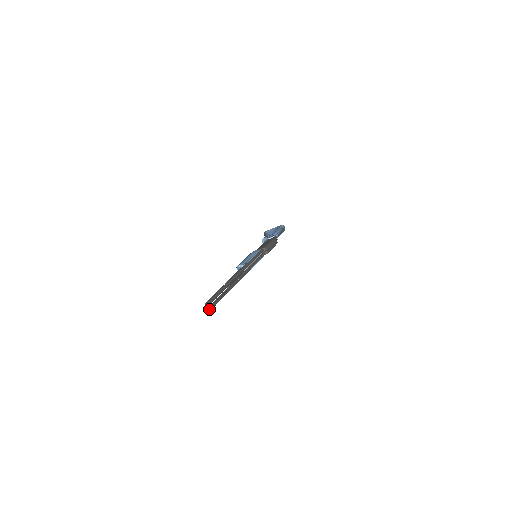
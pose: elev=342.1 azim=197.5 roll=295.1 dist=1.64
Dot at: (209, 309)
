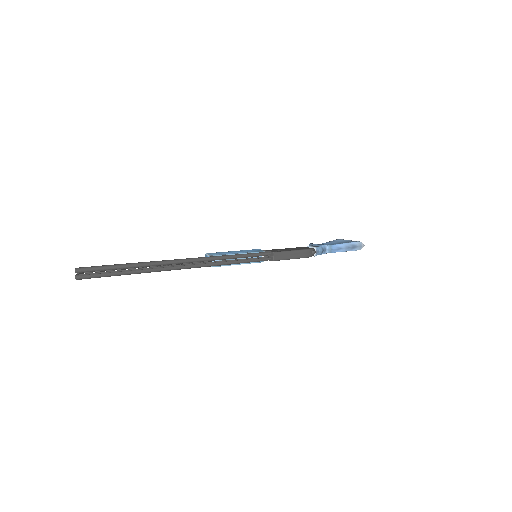
Dot at: (79, 277)
